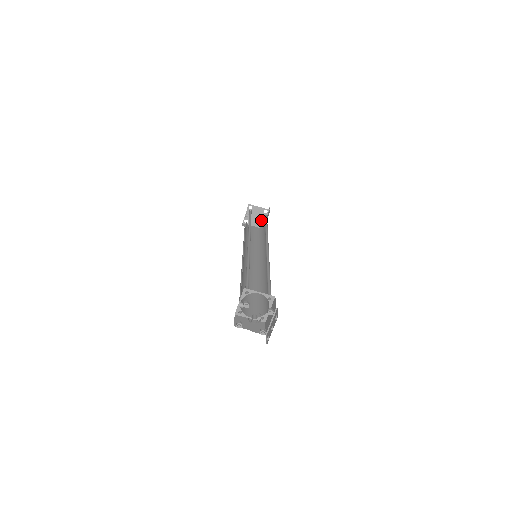
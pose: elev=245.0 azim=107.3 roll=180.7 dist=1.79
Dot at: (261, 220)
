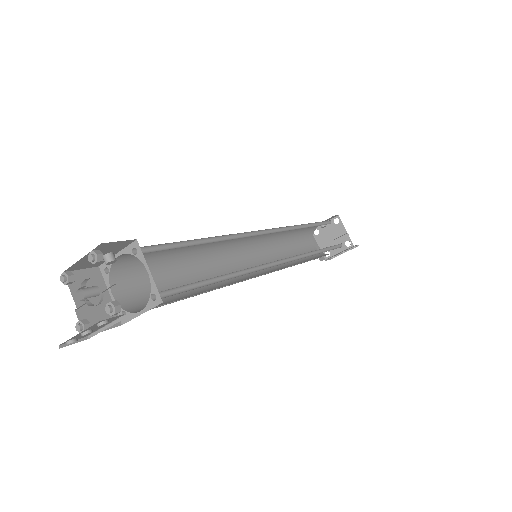
Dot at: occluded
